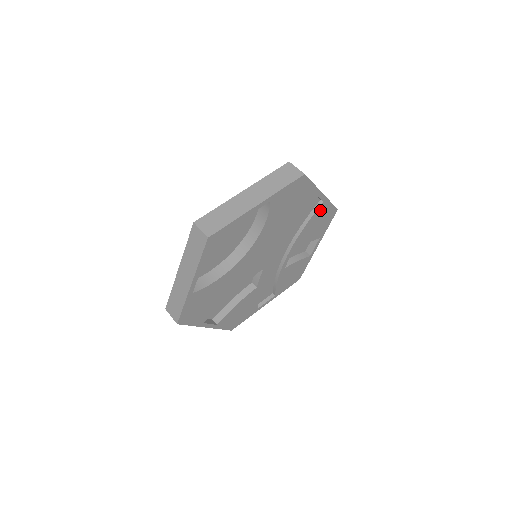
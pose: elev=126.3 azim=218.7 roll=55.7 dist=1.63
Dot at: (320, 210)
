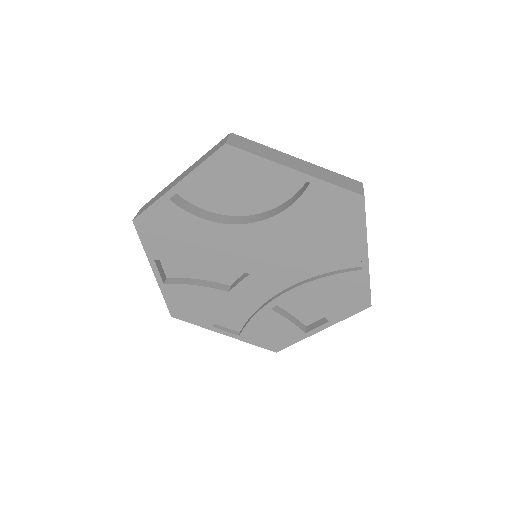
Dot at: (352, 277)
